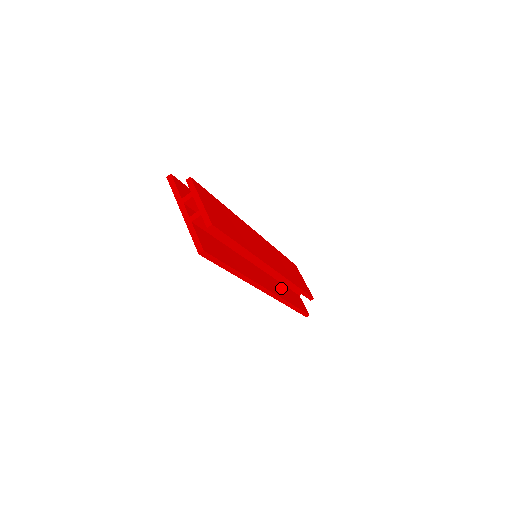
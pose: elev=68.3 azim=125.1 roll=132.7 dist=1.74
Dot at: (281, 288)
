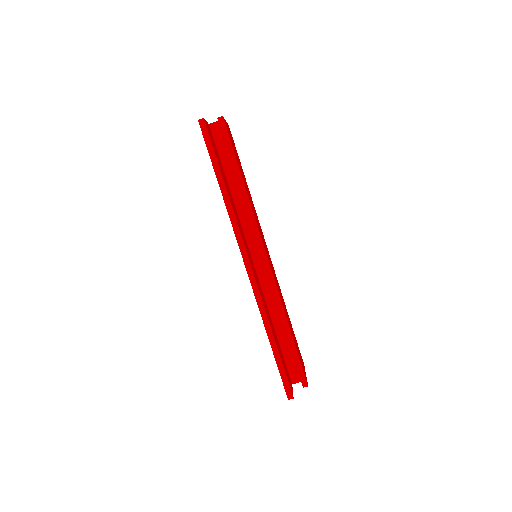
Dot at: (269, 315)
